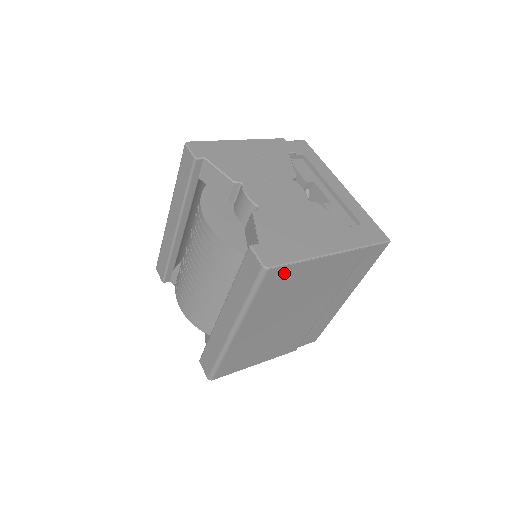
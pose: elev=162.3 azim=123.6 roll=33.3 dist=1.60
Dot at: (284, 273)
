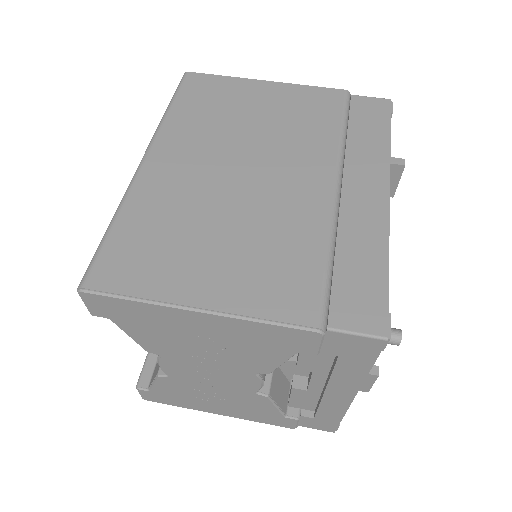
Dot at: occluded
